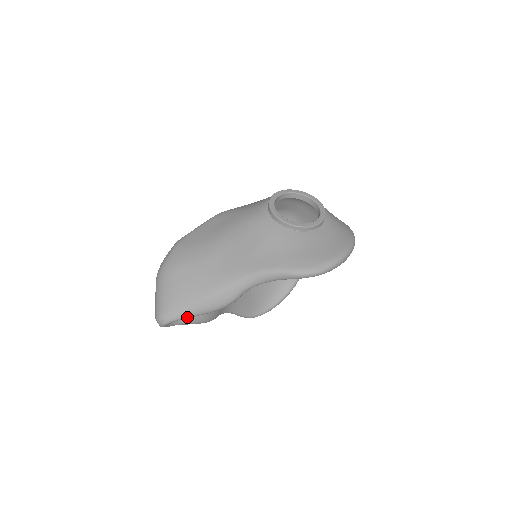
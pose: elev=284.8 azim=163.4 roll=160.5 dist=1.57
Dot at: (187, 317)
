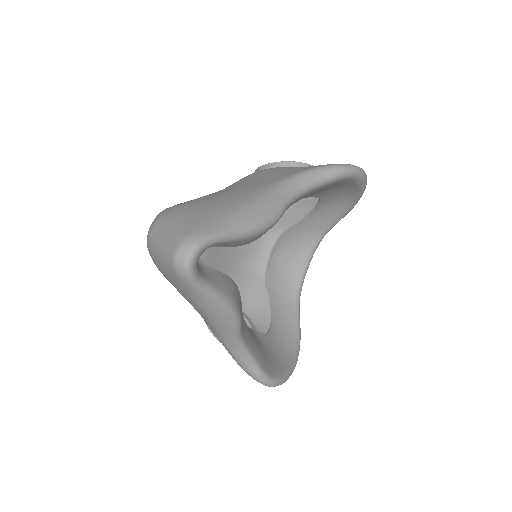
Dot at: (227, 234)
